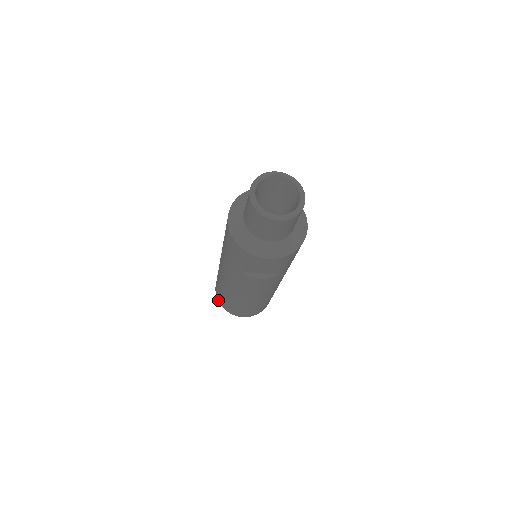
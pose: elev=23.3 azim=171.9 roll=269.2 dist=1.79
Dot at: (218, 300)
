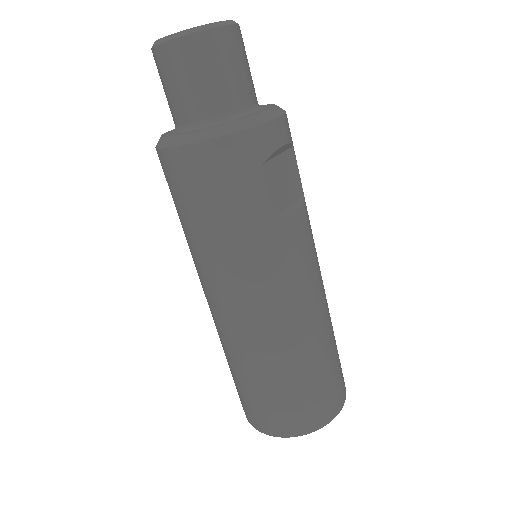
Dot at: (293, 434)
